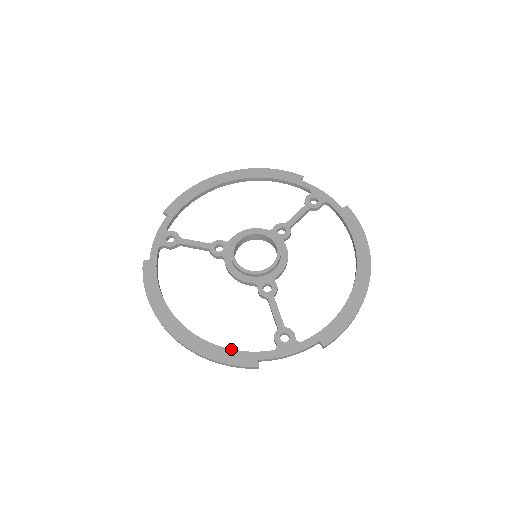
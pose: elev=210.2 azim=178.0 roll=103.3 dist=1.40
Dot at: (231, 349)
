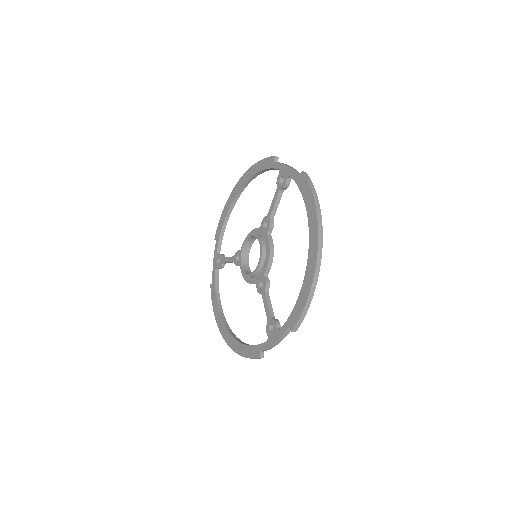
Dot at: (247, 345)
